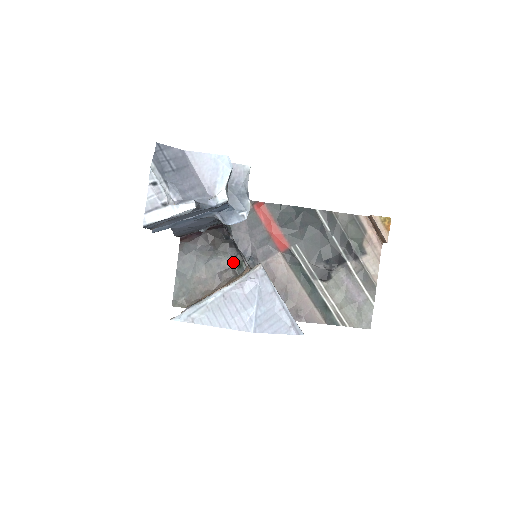
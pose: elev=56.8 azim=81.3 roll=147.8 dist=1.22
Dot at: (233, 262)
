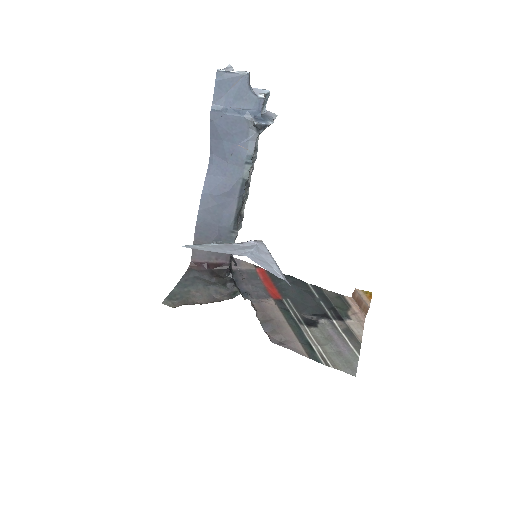
Dot at: (229, 292)
